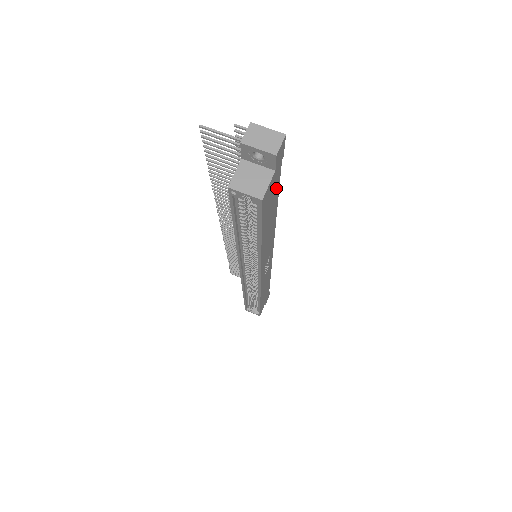
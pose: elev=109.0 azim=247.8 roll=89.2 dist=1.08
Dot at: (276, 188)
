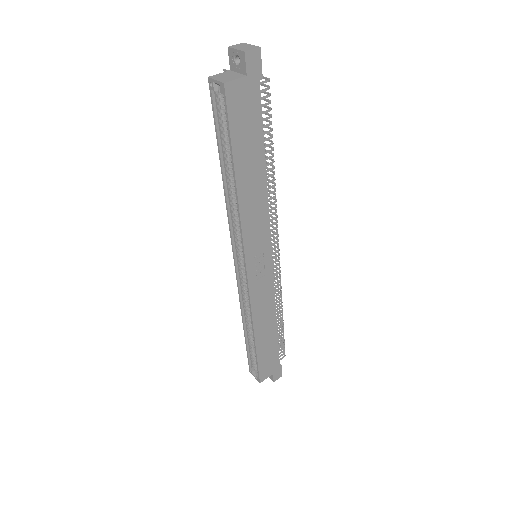
Dot at: (255, 116)
